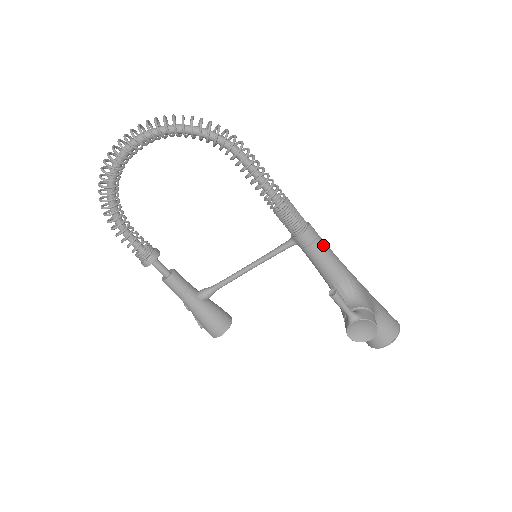
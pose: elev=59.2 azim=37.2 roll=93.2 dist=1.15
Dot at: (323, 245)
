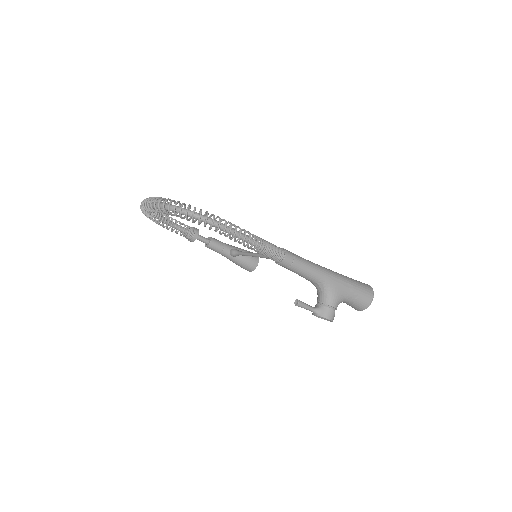
Dot at: (297, 267)
